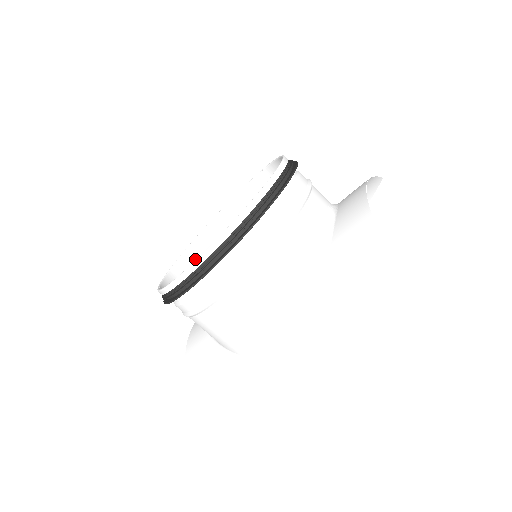
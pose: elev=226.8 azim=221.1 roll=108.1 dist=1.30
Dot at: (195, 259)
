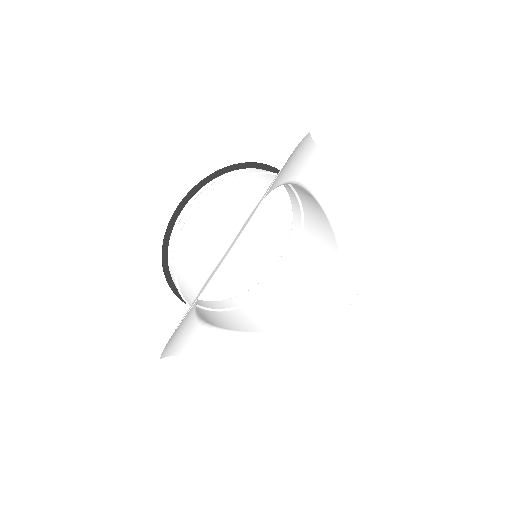
Dot at: (222, 307)
